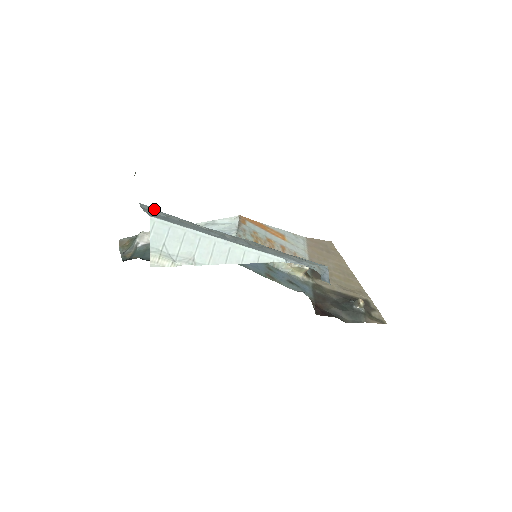
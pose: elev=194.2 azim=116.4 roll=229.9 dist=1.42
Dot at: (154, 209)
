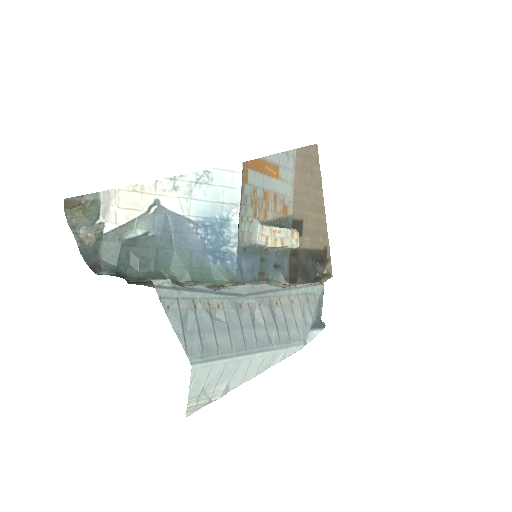
Dot at: (173, 288)
